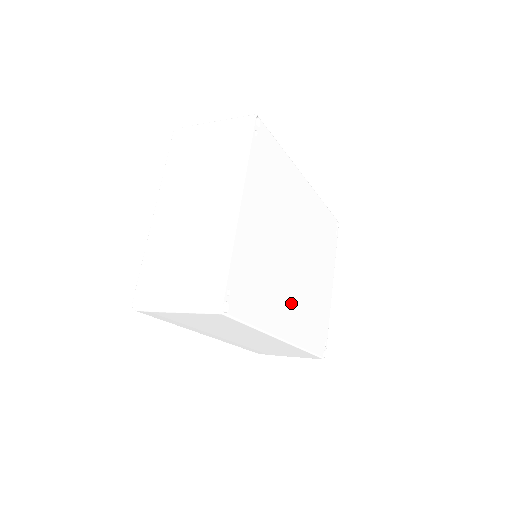
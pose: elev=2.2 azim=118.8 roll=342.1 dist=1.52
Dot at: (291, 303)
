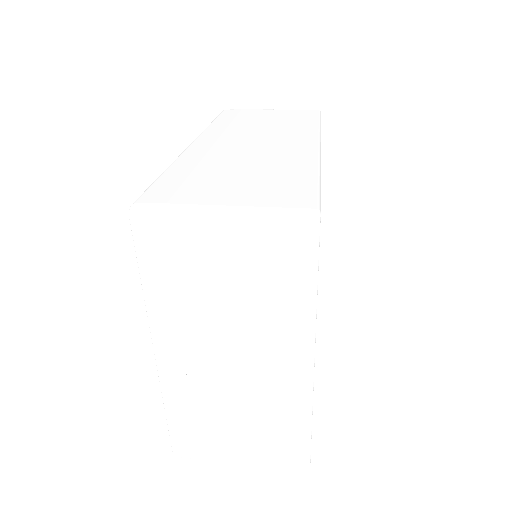
Dot at: occluded
